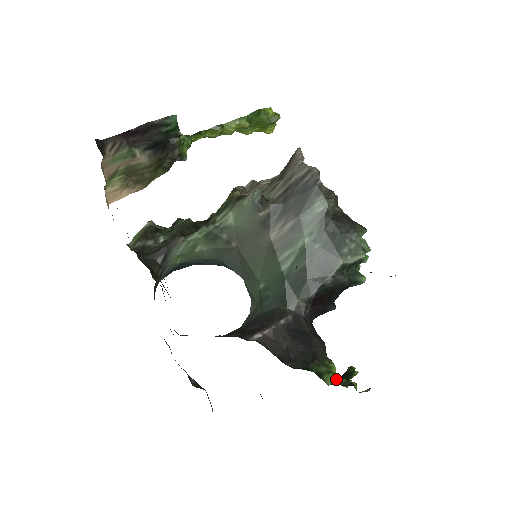
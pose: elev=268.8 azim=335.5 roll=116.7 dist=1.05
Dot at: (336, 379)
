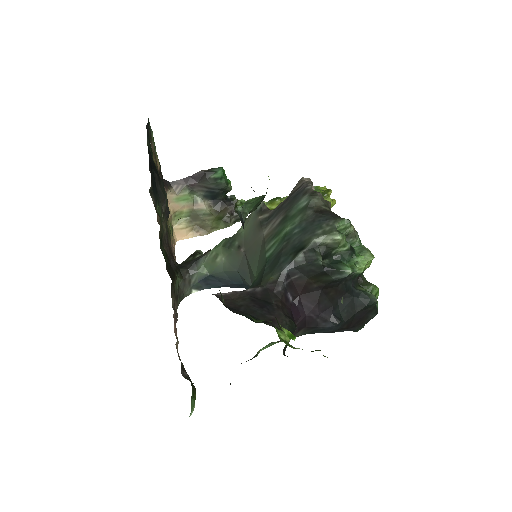
Dot at: occluded
